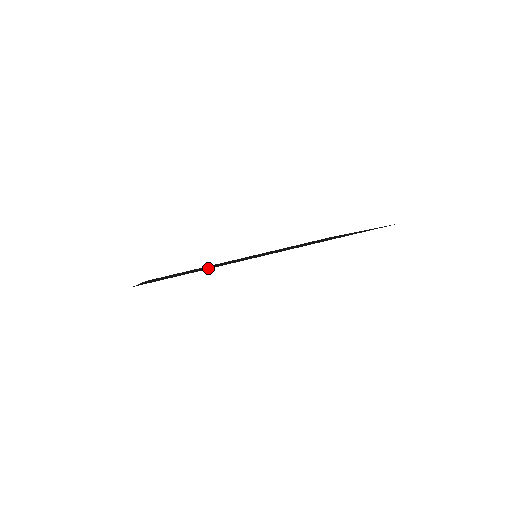
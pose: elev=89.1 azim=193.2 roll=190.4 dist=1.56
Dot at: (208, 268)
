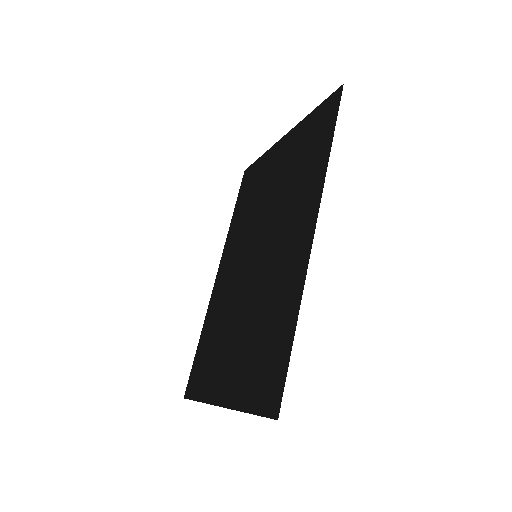
Dot at: (282, 313)
